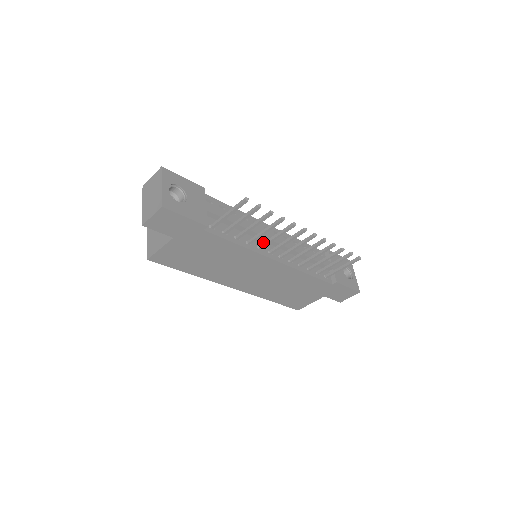
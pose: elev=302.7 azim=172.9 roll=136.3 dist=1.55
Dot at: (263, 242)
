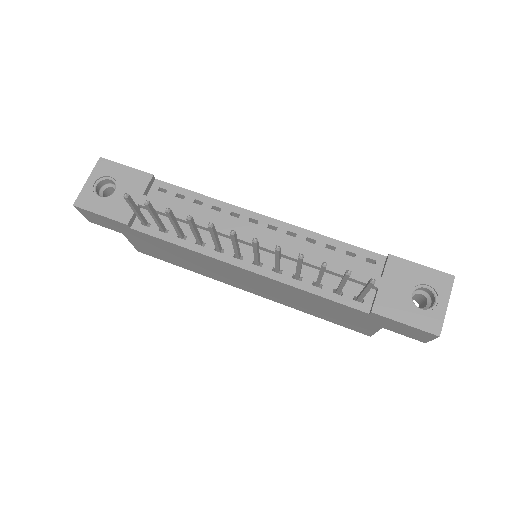
Dot at: occluded
